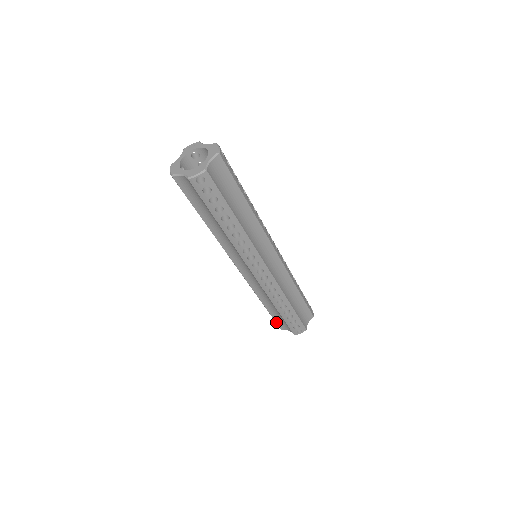
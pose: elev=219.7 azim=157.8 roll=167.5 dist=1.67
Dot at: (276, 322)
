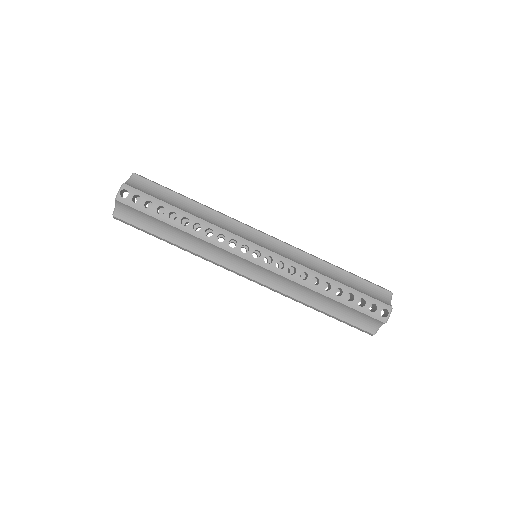
Dot at: (355, 326)
